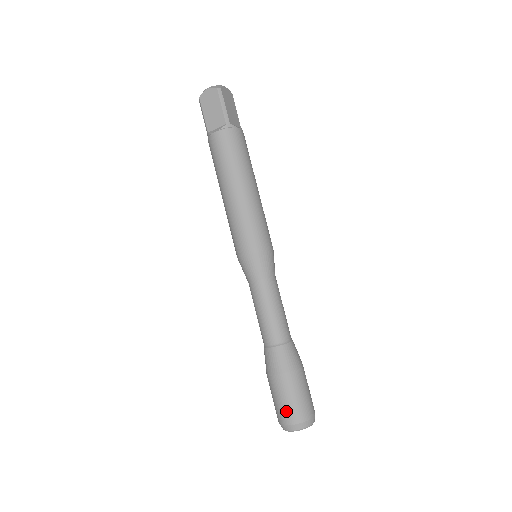
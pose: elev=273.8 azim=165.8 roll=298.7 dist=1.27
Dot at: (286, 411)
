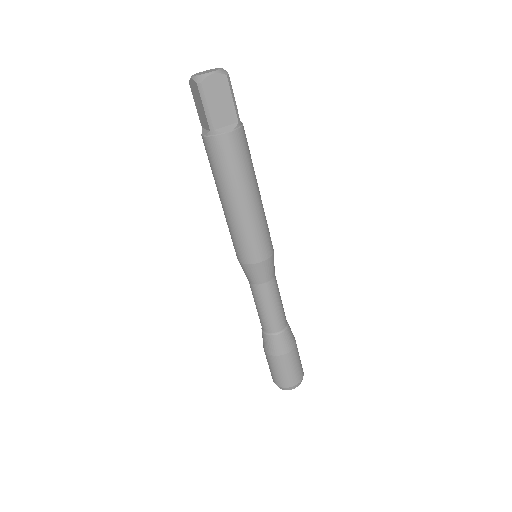
Dot at: (294, 377)
